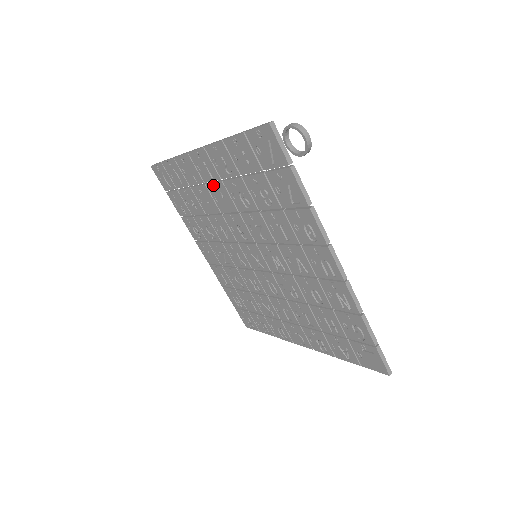
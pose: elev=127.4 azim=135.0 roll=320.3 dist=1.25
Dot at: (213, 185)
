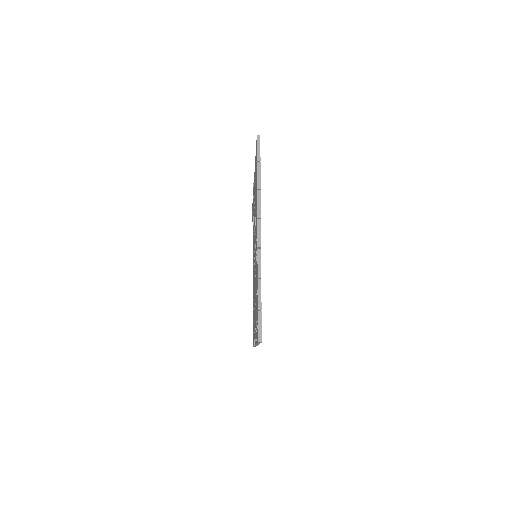
Dot at: occluded
